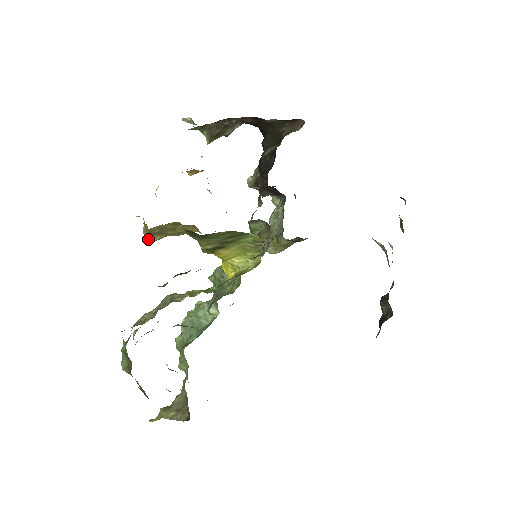
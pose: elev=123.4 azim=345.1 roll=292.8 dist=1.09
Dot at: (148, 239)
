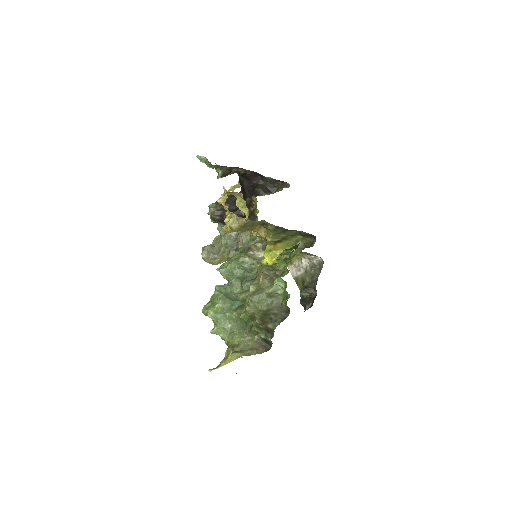
Dot at: (235, 229)
